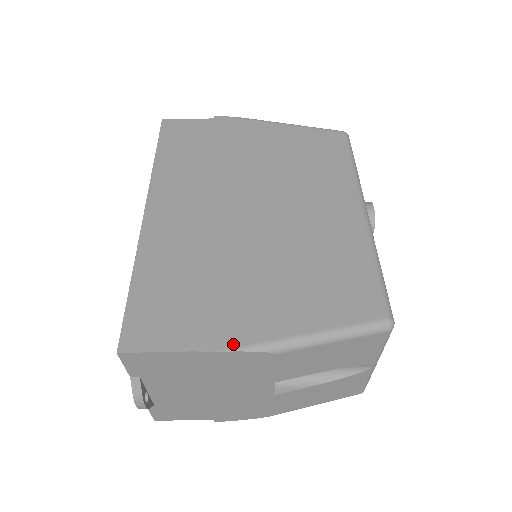
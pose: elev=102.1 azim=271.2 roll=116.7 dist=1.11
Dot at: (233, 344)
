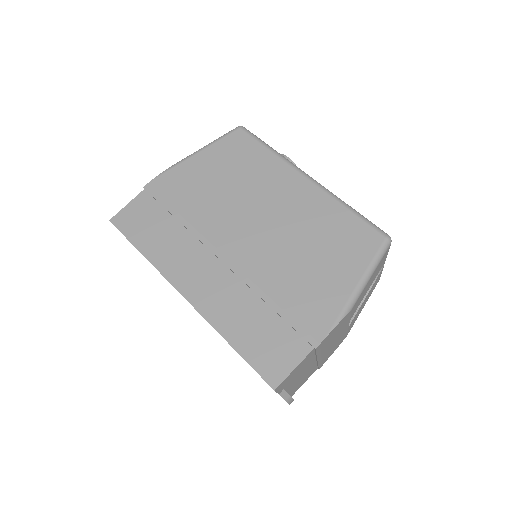
Dot at: (328, 327)
